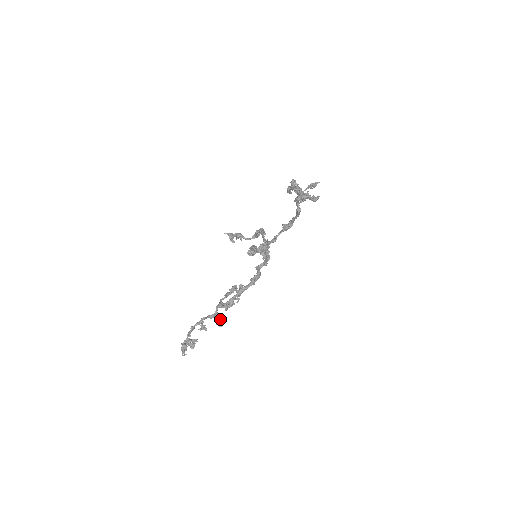
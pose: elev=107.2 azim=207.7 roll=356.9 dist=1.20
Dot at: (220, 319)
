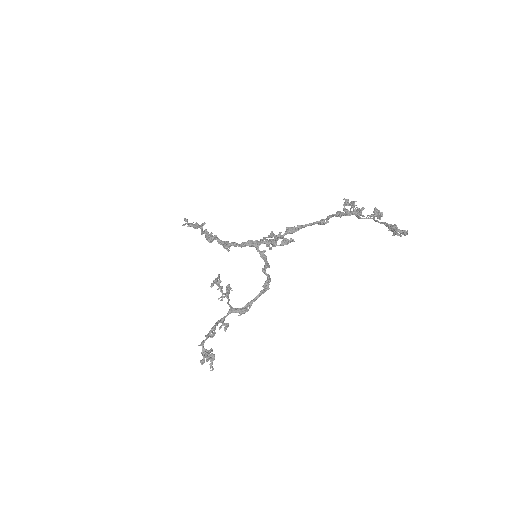
Dot at: (225, 323)
